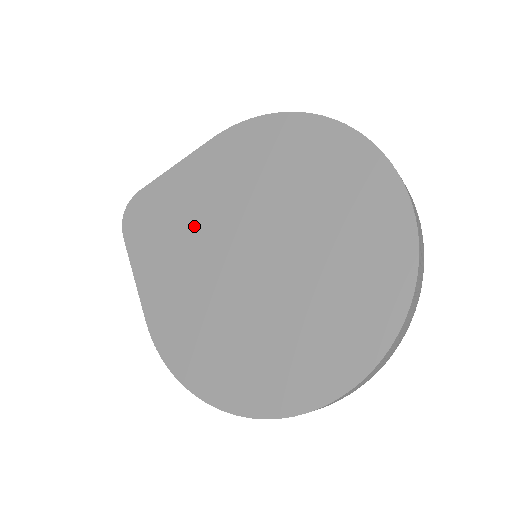
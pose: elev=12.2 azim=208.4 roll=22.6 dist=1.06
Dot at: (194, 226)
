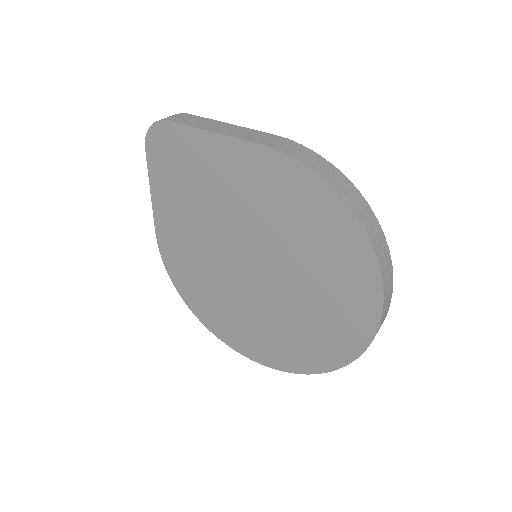
Dot at: (213, 204)
